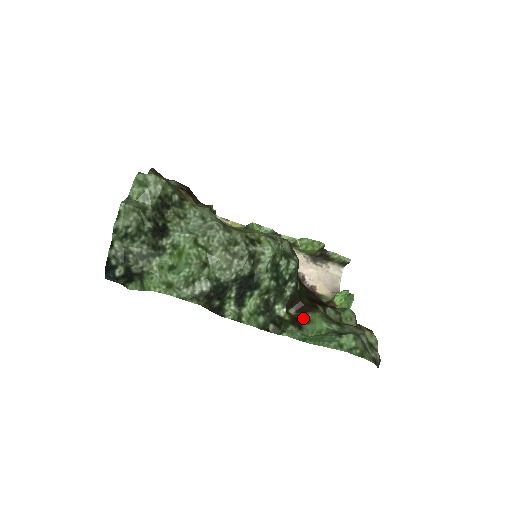
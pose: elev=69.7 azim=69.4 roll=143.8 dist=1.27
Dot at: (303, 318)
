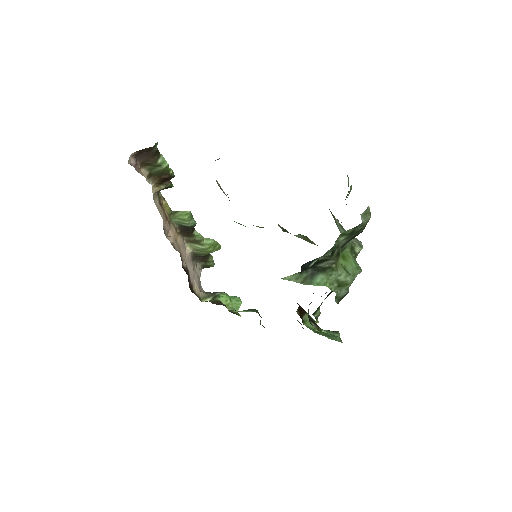
Dot at: (302, 318)
